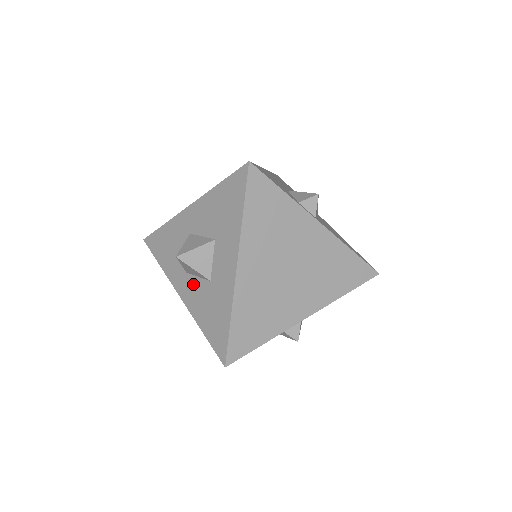
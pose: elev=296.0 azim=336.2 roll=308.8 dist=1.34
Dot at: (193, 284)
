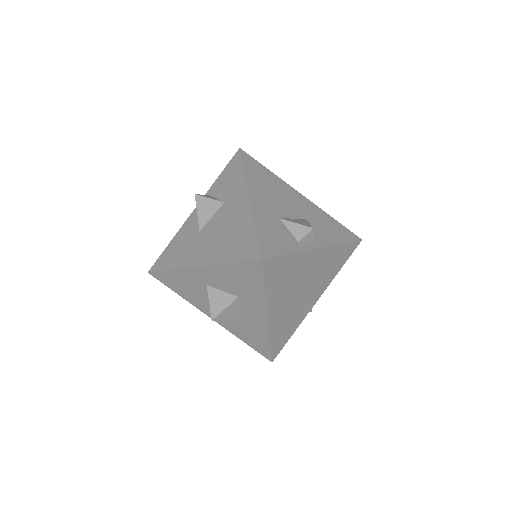
Dot at: occluded
